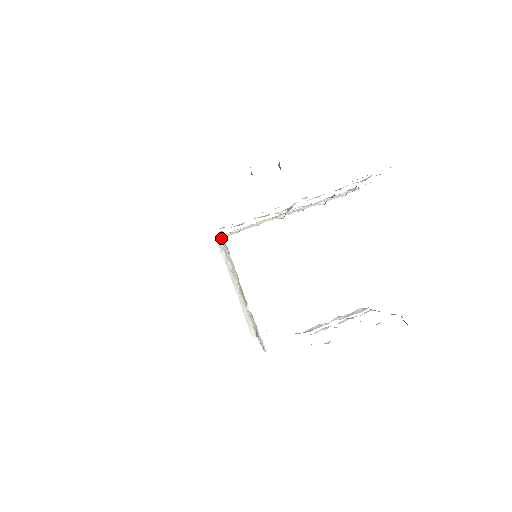
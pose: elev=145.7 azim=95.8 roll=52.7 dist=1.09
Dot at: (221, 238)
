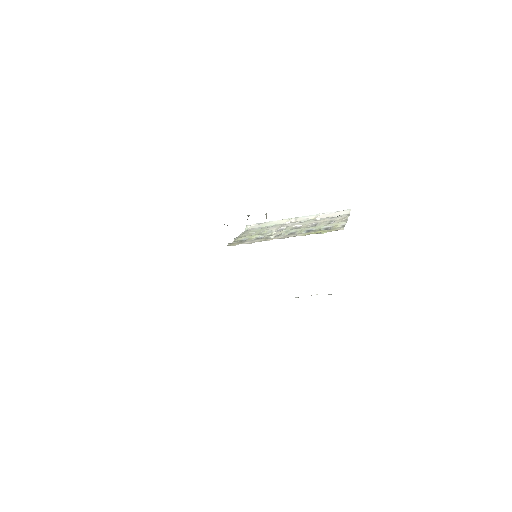
Dot at: occluded
